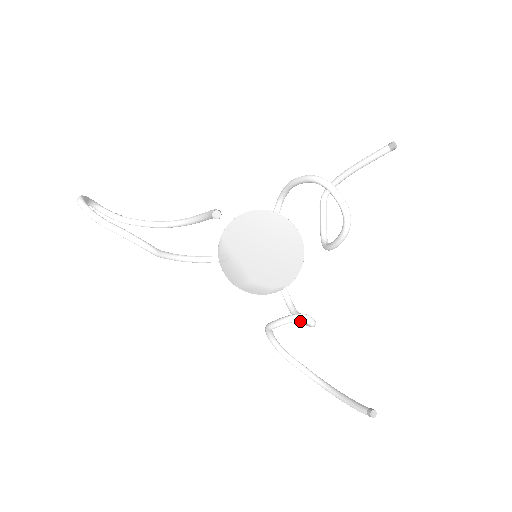
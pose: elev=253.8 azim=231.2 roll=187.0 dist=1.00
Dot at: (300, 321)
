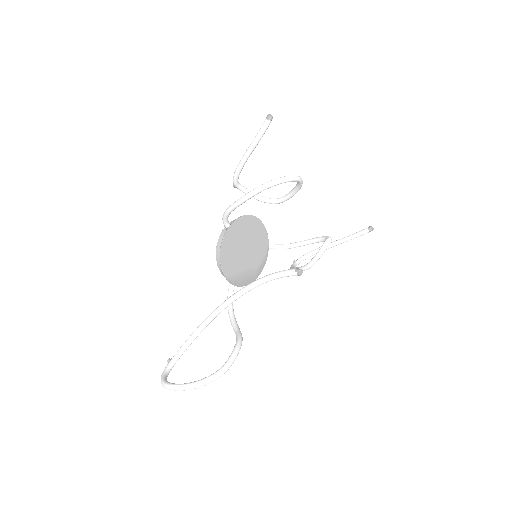
Dot at: occluded
